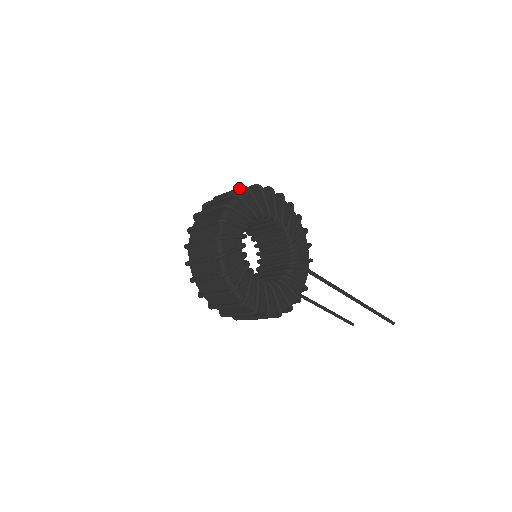
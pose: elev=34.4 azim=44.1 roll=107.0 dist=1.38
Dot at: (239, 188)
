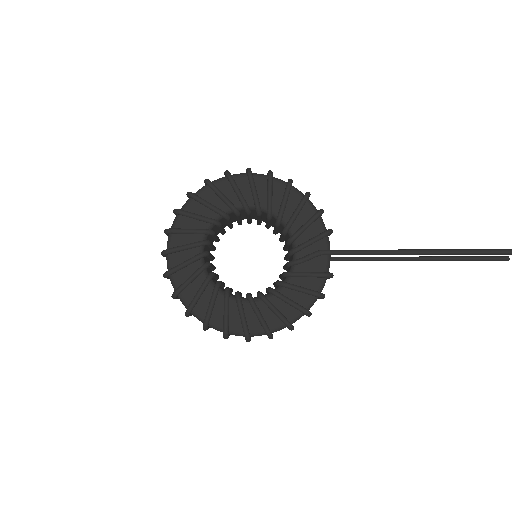
Dot at: (187, 196)
